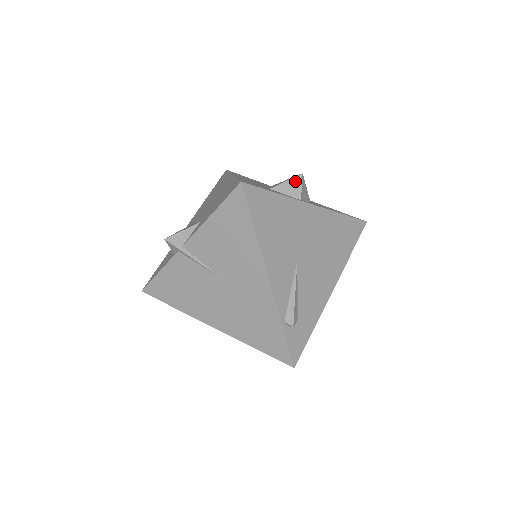
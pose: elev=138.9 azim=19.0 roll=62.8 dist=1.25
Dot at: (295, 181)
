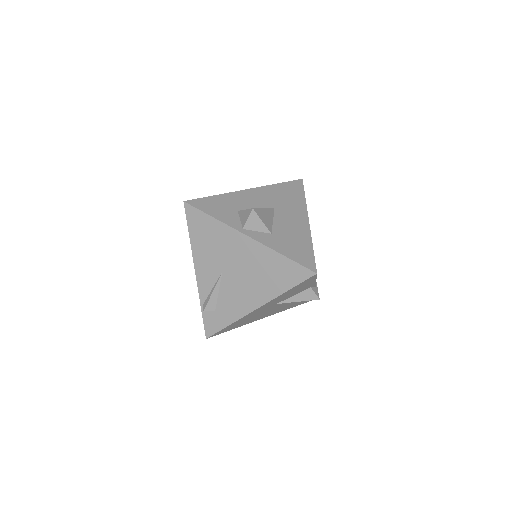
Dot at: (248, 212)
